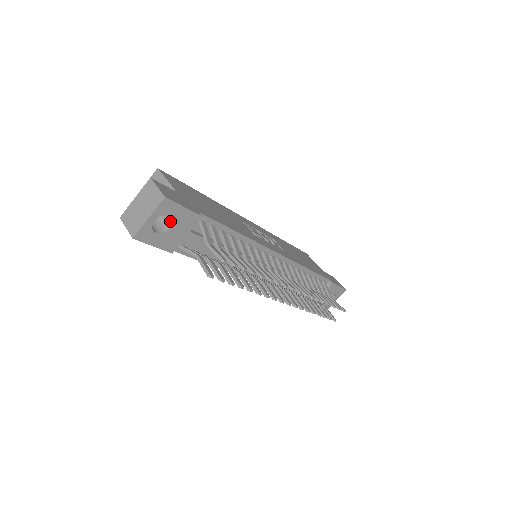
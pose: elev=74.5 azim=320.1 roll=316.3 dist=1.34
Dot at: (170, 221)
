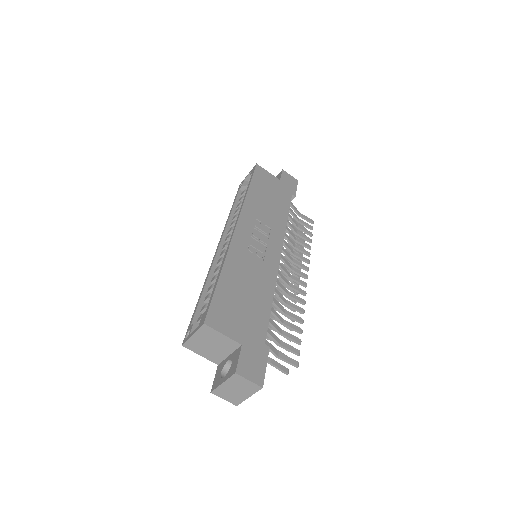
Dot at: occluded
